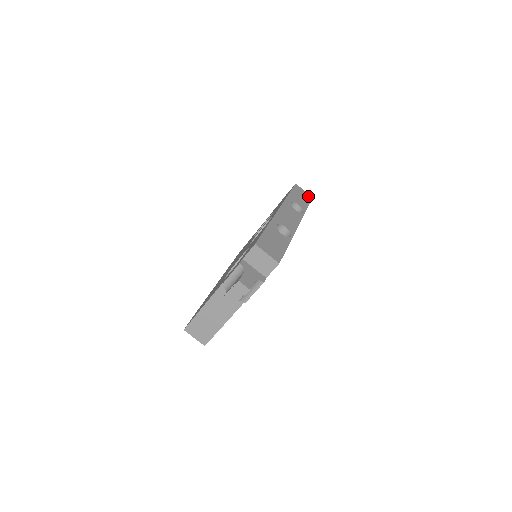
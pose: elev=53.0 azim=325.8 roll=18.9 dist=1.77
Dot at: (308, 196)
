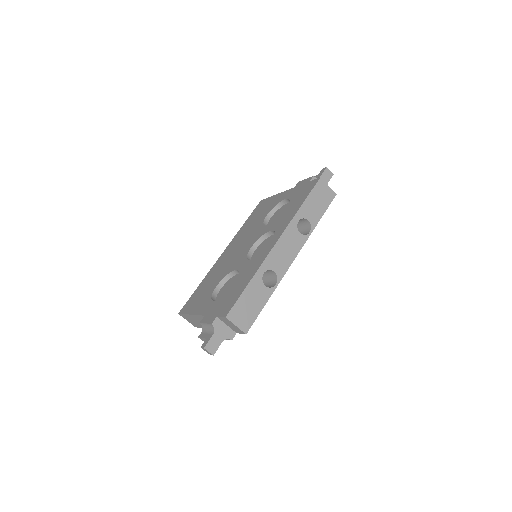
Dot at: (330, 195)
